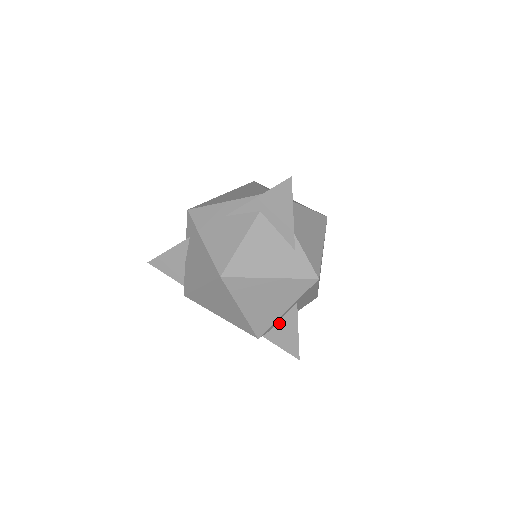
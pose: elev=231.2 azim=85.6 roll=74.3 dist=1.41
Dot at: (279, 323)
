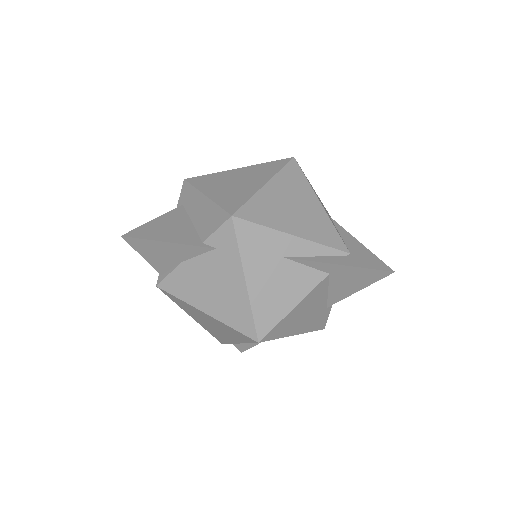
Dot at: occluded
